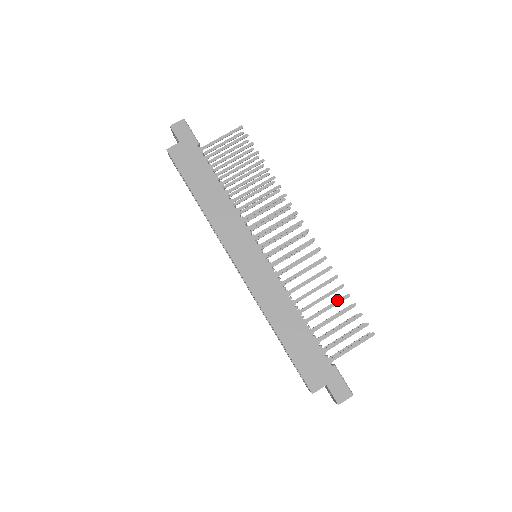
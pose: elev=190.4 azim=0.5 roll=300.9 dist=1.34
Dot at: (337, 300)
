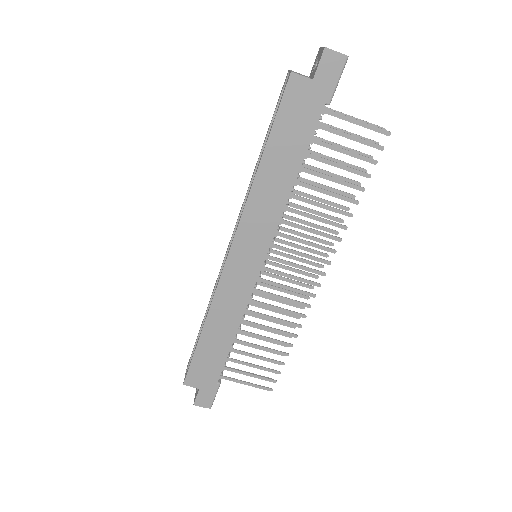
Dot at: (275, 350)
